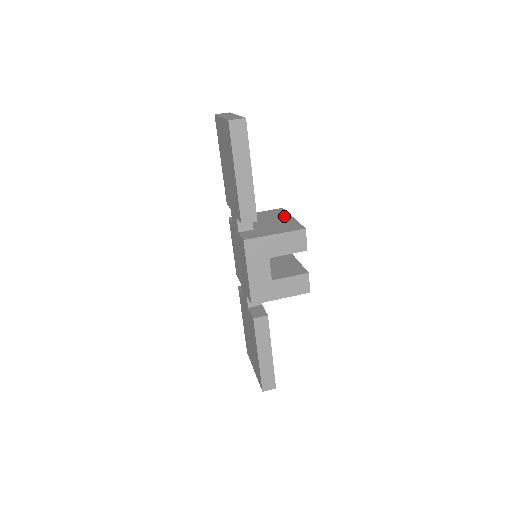
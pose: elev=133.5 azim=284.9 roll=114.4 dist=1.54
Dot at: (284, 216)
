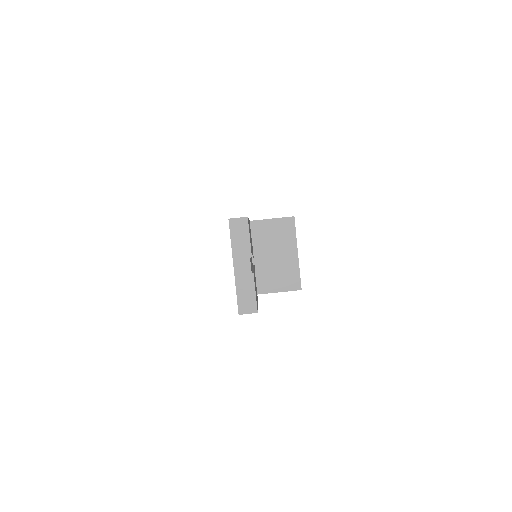
Dot at: (290, 246)
